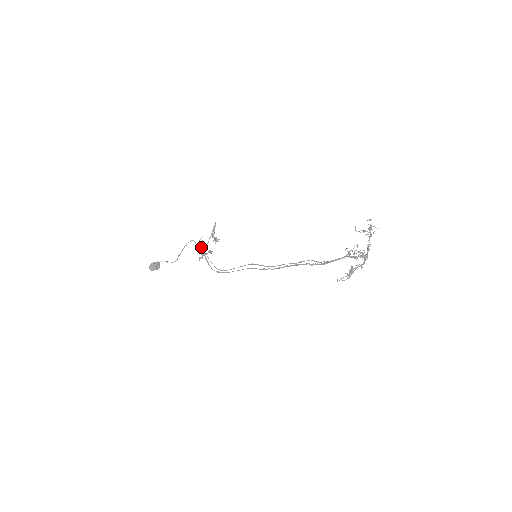
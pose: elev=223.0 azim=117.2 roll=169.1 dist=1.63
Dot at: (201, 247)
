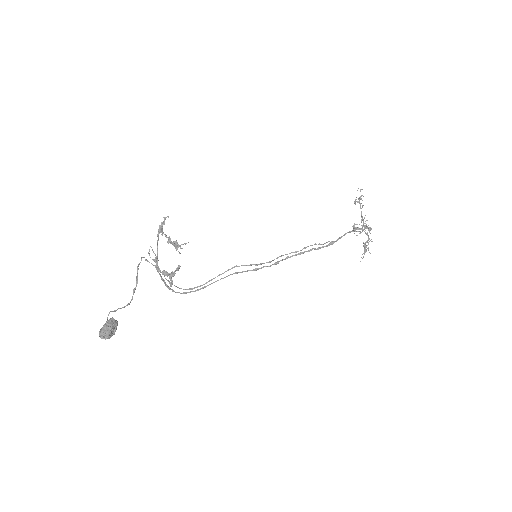
Dot at: (156, 264)
